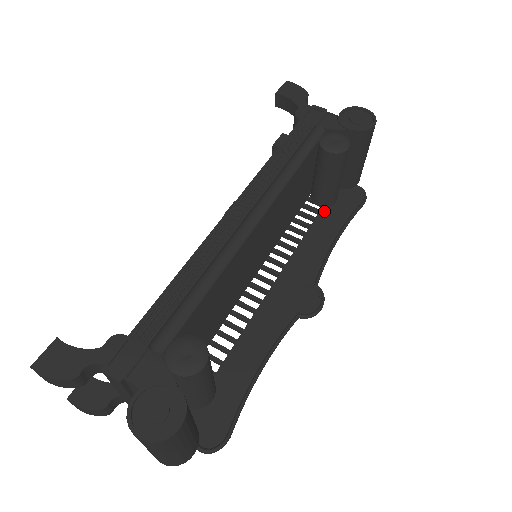
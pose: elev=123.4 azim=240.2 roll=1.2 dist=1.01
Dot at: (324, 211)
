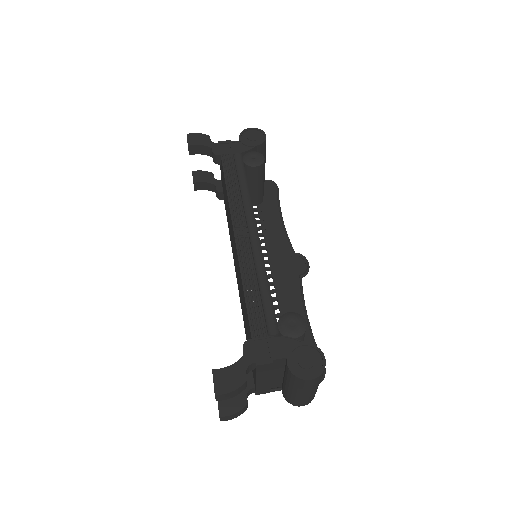
Dot at: (260, 207)
